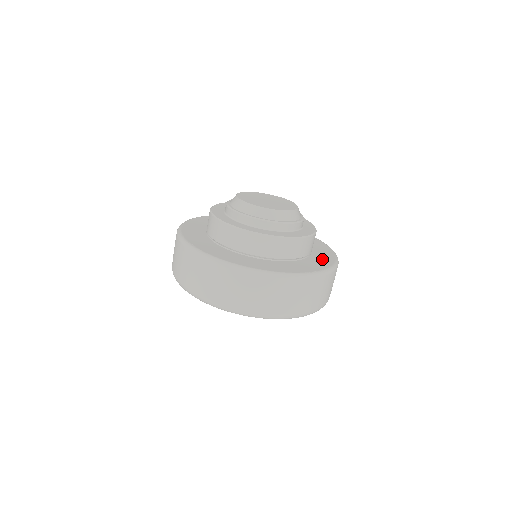
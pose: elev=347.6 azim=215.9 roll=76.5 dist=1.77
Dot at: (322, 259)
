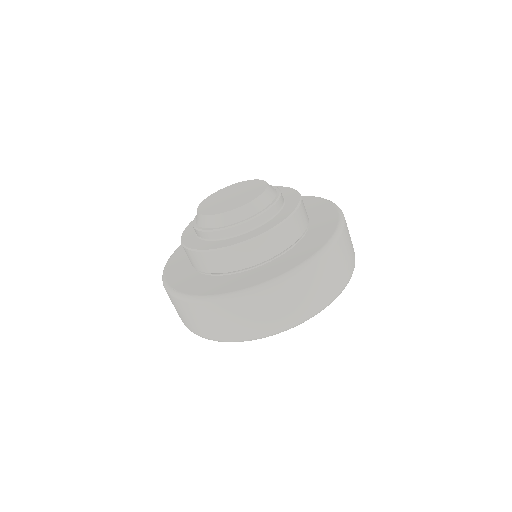
Dot at: (323, 227)
